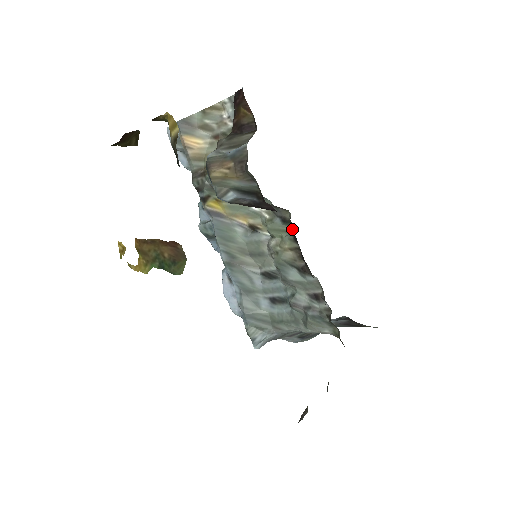
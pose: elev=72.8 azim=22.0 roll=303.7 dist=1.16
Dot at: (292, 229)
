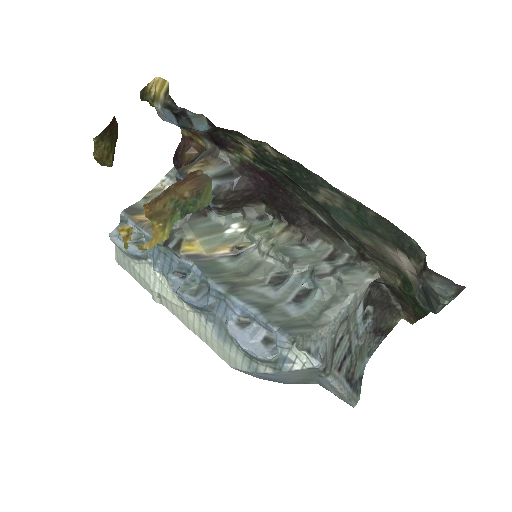
Dot at: (272, 221)
